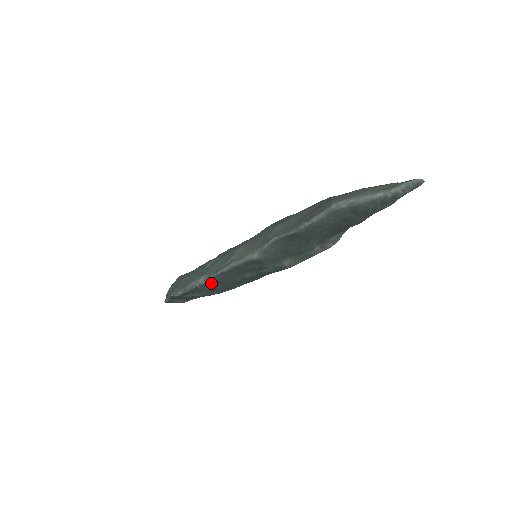
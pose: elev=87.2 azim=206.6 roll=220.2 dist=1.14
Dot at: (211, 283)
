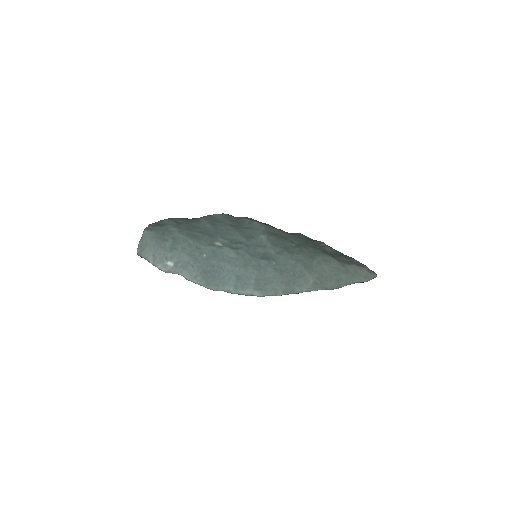
Dot at: occluded
